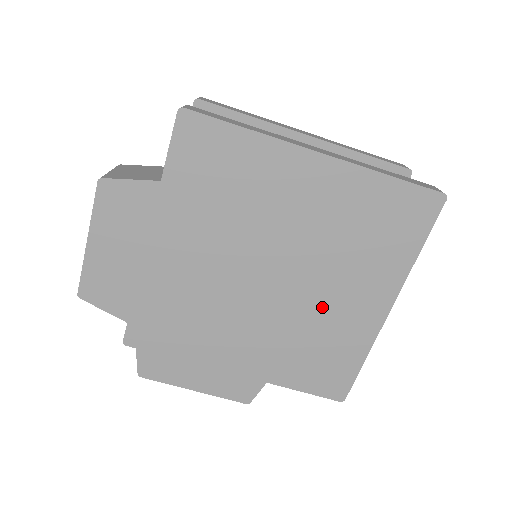
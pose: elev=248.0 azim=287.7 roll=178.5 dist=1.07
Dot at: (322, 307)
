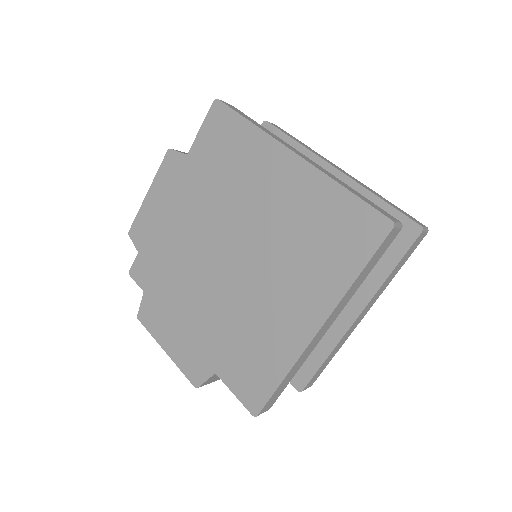
Dot at: (263, 301)
